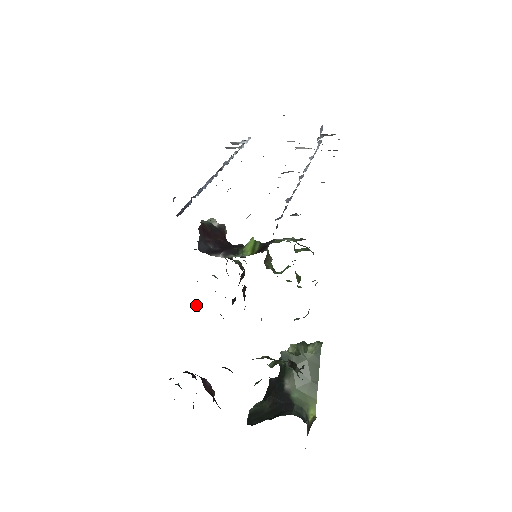
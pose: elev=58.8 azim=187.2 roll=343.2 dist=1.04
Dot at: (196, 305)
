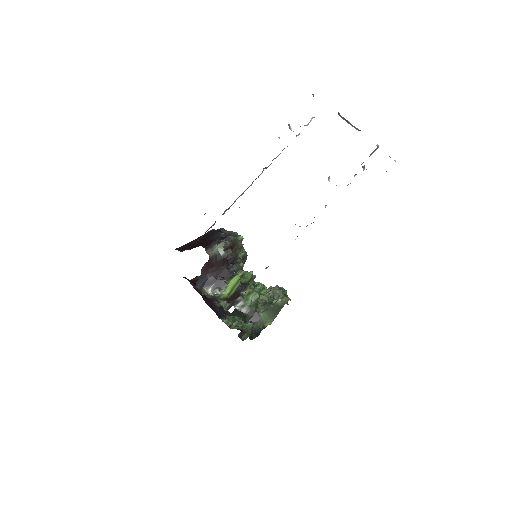
Dot at: occluded
